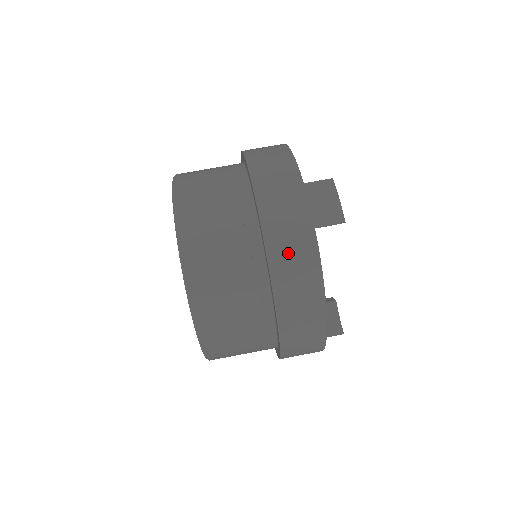
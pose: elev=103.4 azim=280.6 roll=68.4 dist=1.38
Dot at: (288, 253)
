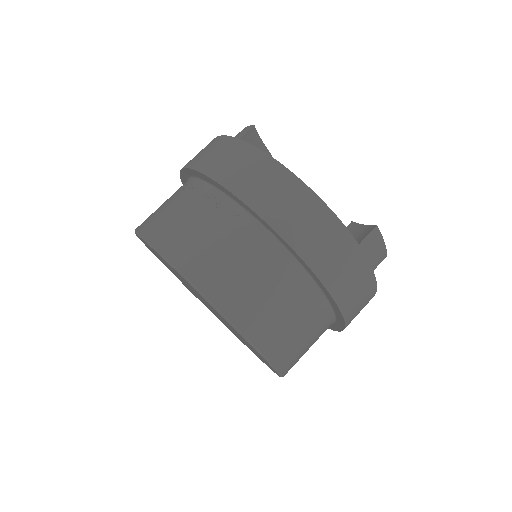
Dot at: (212, 157)
